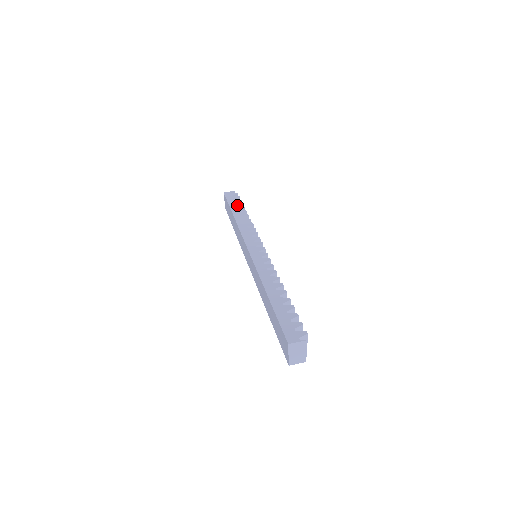
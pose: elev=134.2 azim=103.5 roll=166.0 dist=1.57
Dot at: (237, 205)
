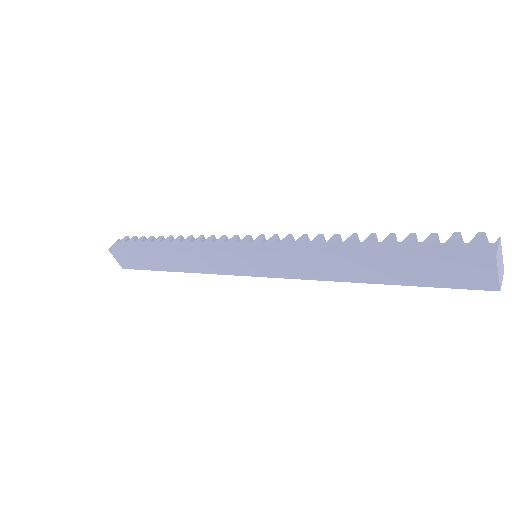
Dot at: (148, 242)
